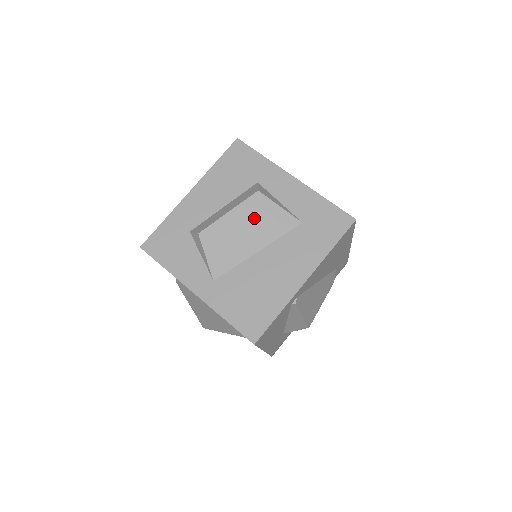
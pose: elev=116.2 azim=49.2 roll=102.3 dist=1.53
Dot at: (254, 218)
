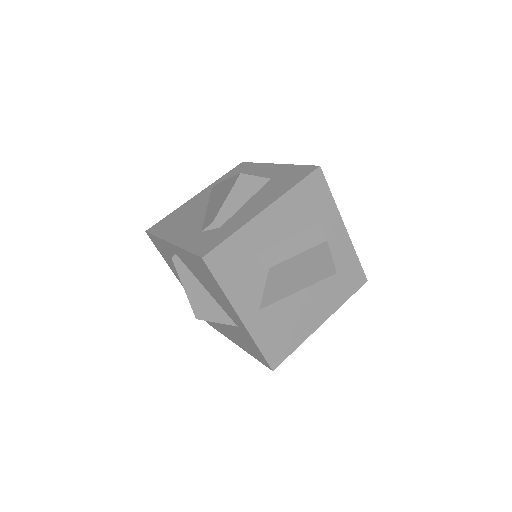
Dot at: (312, 263)
